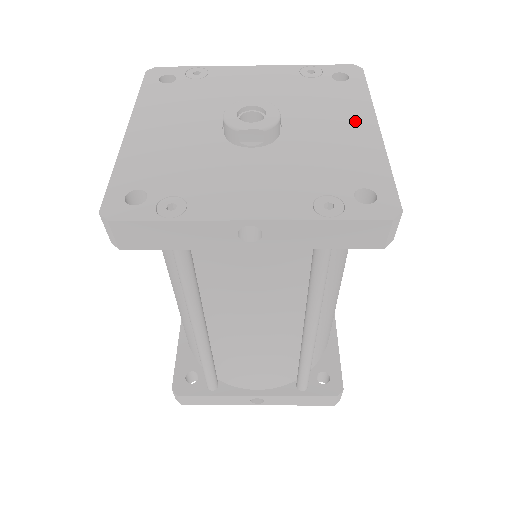
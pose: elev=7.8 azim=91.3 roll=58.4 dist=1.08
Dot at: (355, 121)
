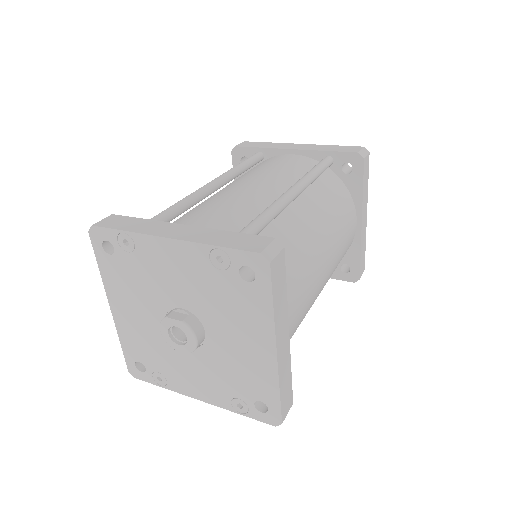
Dot at: (258, 340)
